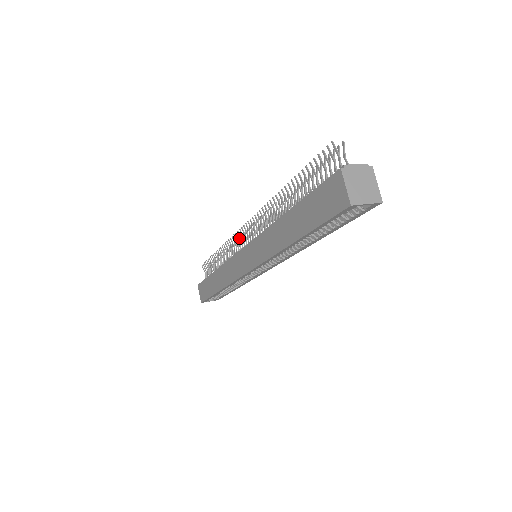
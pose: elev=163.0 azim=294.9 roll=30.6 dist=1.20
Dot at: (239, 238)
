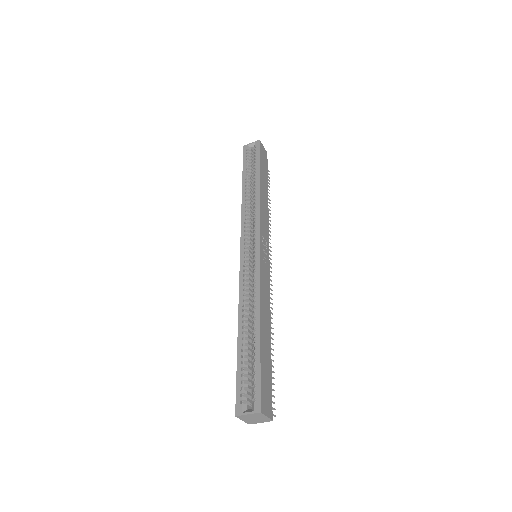
Dot at: occluded
